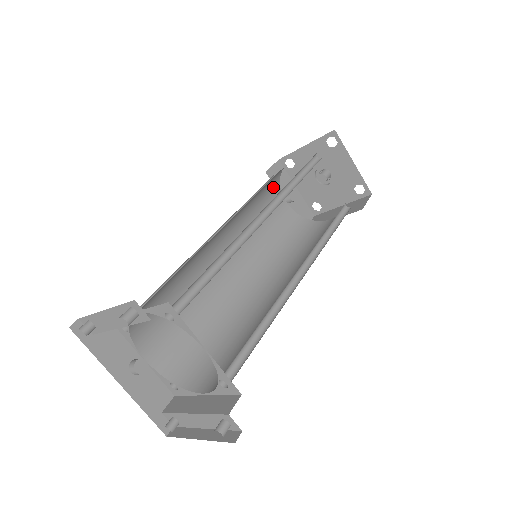
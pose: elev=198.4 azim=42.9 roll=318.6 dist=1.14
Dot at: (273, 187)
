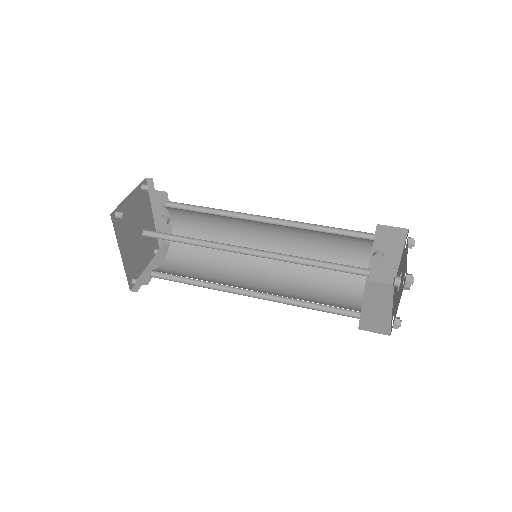
Dot at: (359, 239)
